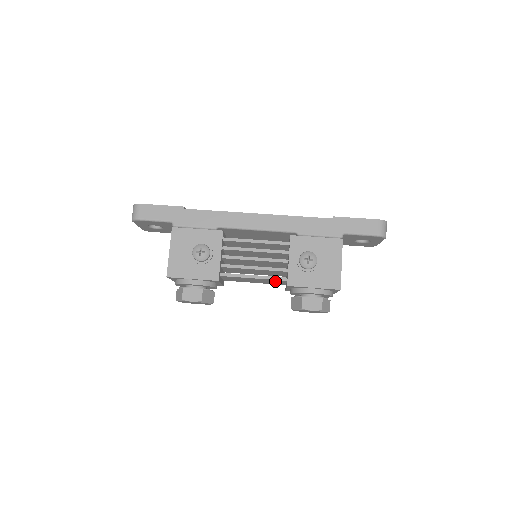
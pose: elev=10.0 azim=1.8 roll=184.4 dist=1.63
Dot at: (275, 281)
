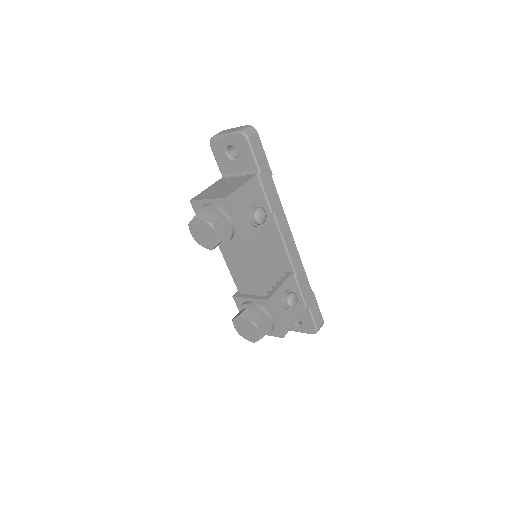
Dot at: (254, 286)
